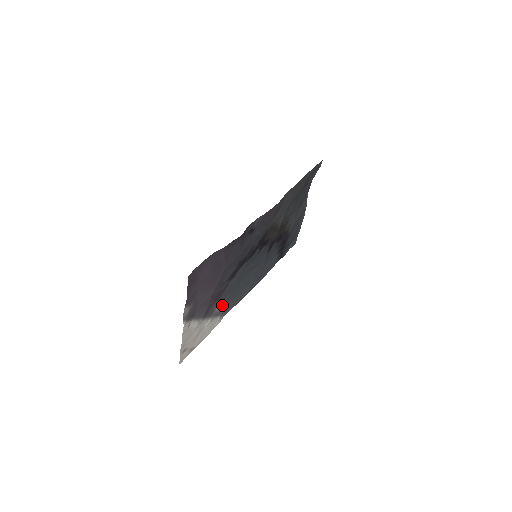
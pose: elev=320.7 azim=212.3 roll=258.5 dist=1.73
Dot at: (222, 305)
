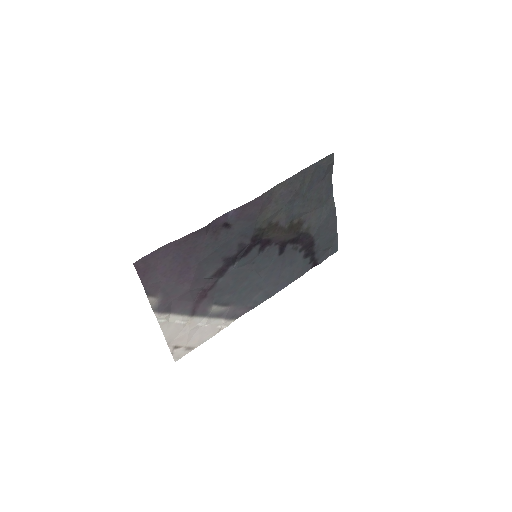
Dot at: (222, 306)
